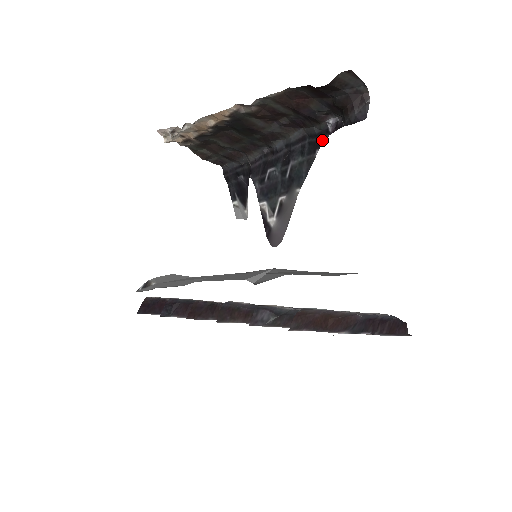
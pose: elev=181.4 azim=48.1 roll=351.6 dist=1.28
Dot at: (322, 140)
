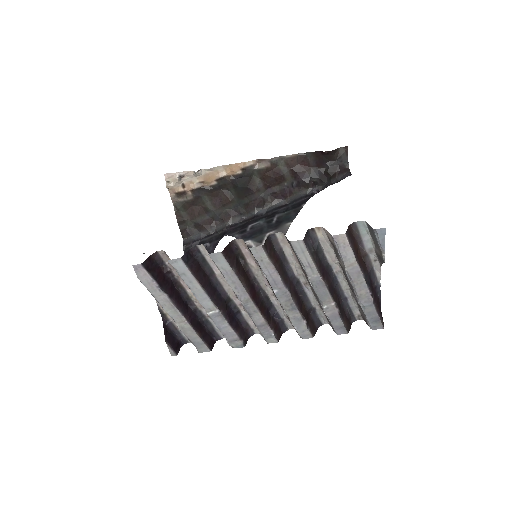
Dot at: (308, 198)
